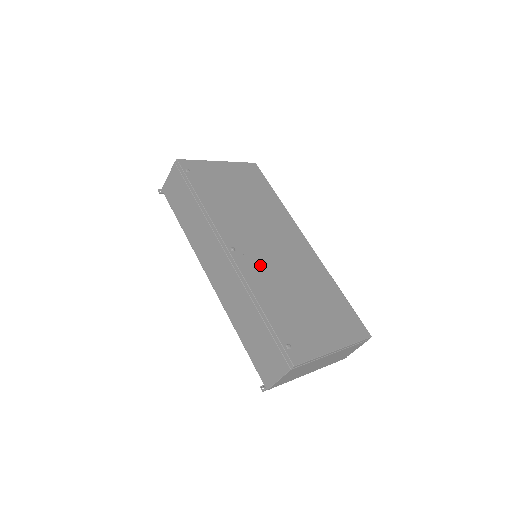
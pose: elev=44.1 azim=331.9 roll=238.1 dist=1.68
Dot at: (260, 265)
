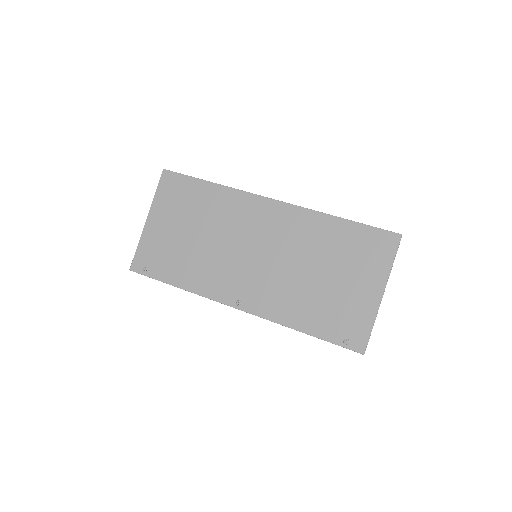
Dot at: (266, 290)
